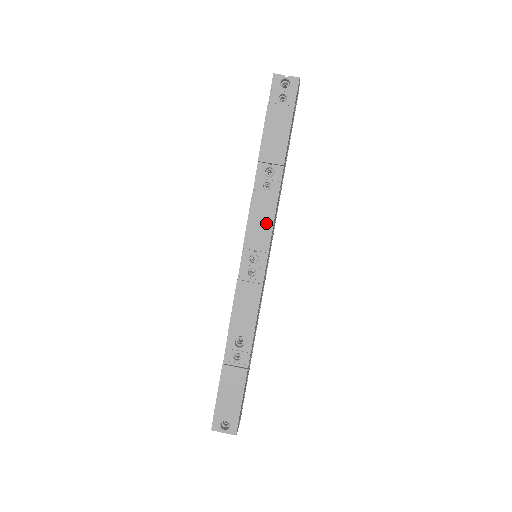
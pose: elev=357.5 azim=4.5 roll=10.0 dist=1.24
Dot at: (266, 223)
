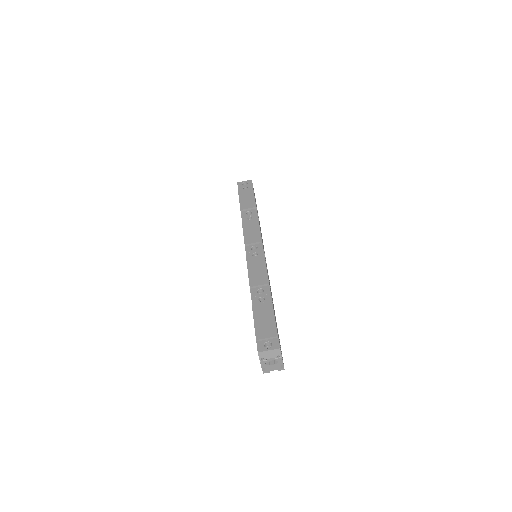
Dot at: (255, 230)
